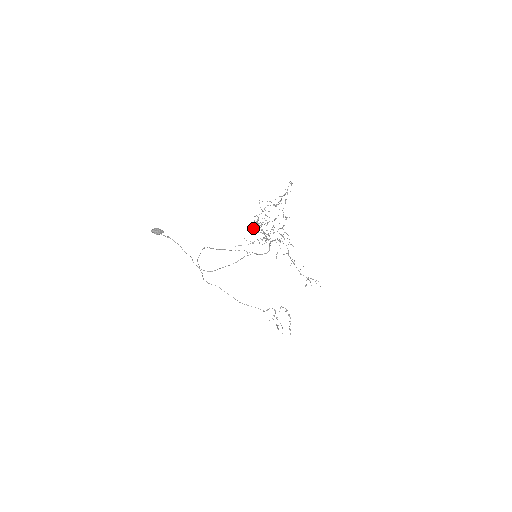
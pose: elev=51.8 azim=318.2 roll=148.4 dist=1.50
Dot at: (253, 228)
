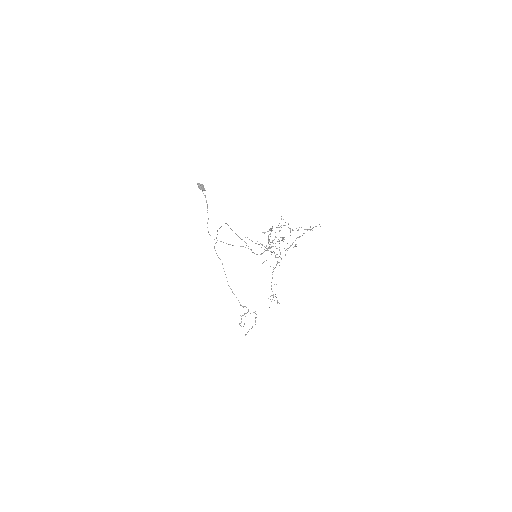
Dot at: (264, 233)
